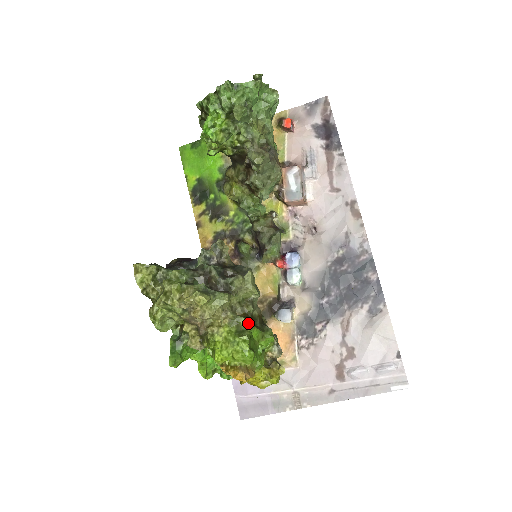
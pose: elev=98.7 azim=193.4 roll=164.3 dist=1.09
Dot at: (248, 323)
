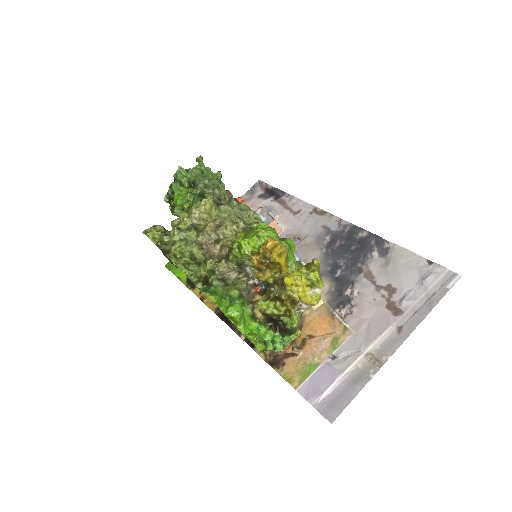
Dot at: occluded
